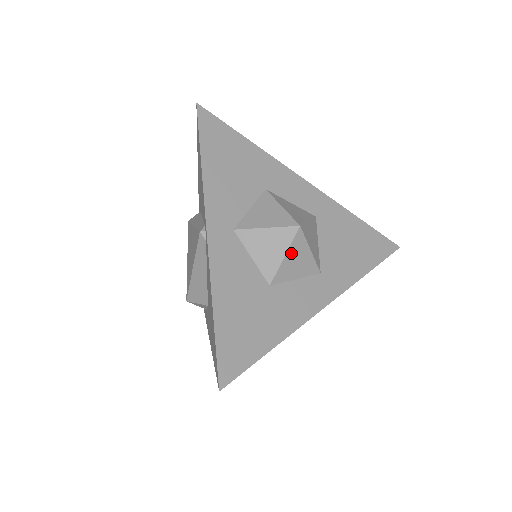
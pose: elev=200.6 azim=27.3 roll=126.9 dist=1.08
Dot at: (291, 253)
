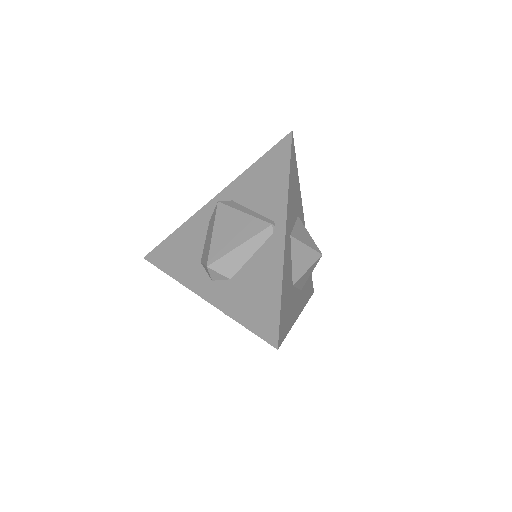
Dot at: (309, 270)
